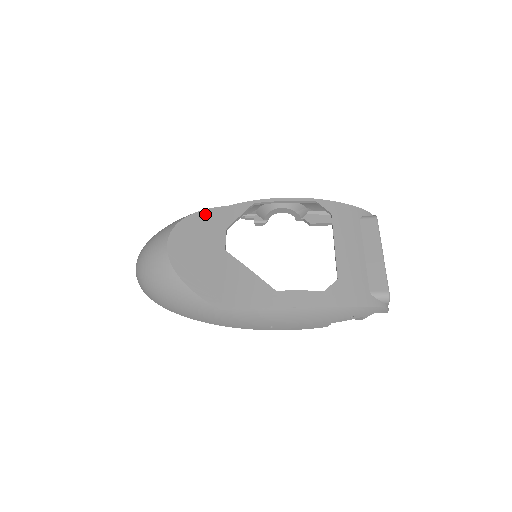
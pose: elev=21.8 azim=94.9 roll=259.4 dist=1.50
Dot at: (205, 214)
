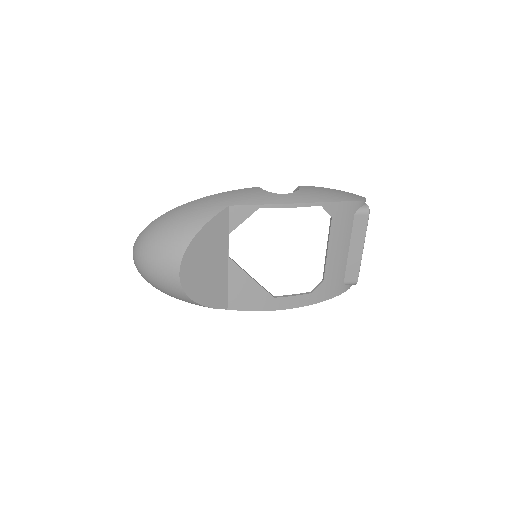
Dot at: (209, 227)
